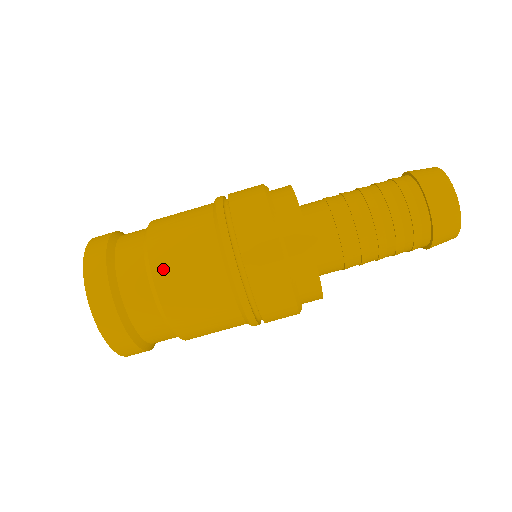
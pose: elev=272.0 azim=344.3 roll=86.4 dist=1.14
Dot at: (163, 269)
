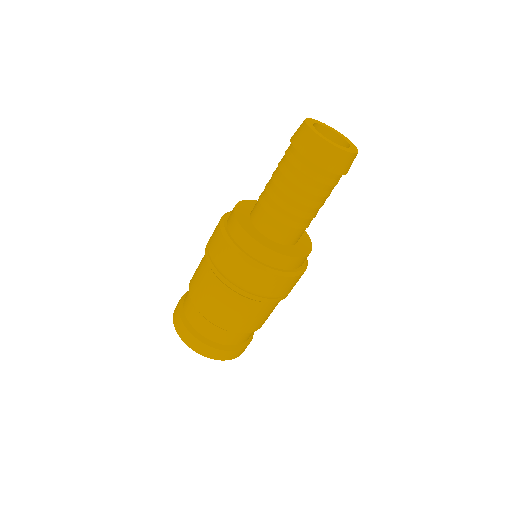
Dot at: (203, 307)
